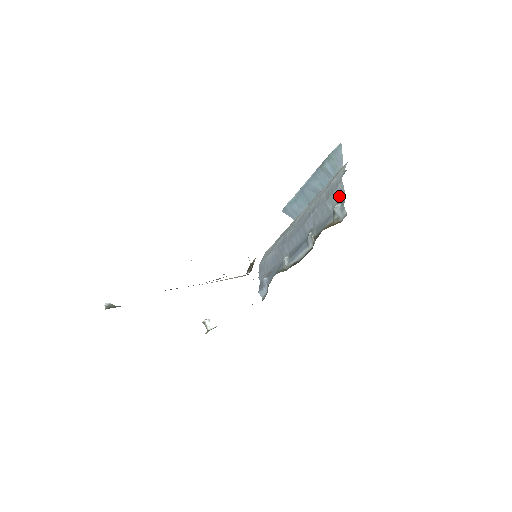
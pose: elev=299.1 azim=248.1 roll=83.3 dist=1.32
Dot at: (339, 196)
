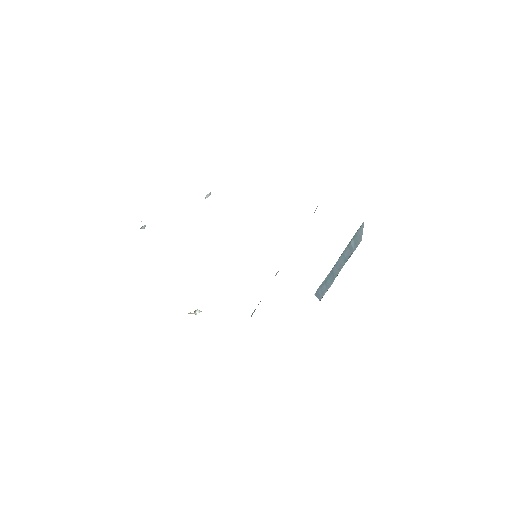
Dot at: occluded
